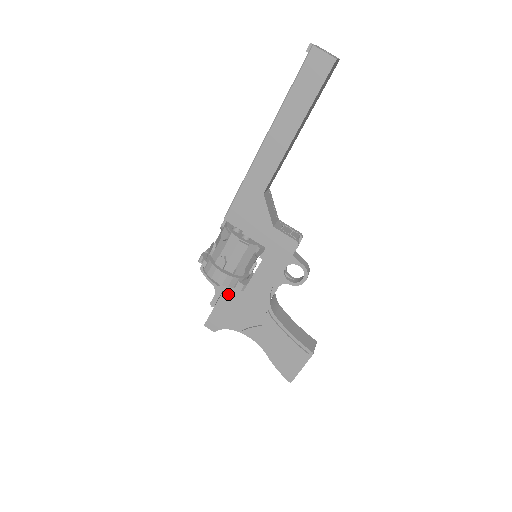
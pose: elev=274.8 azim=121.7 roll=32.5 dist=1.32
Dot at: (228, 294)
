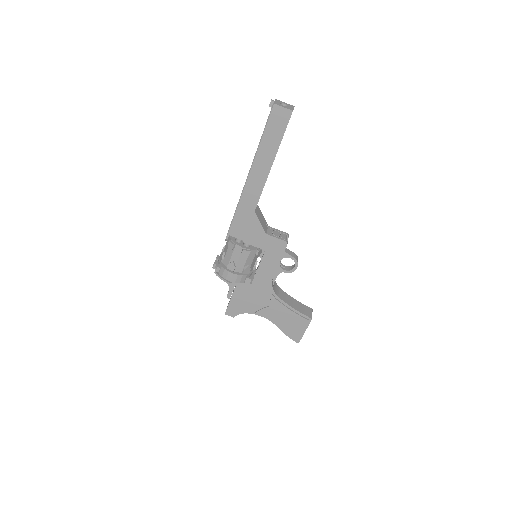
Dot at: (240, 288)
